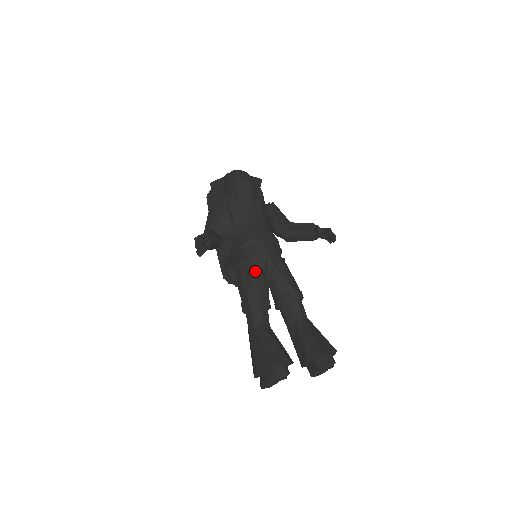
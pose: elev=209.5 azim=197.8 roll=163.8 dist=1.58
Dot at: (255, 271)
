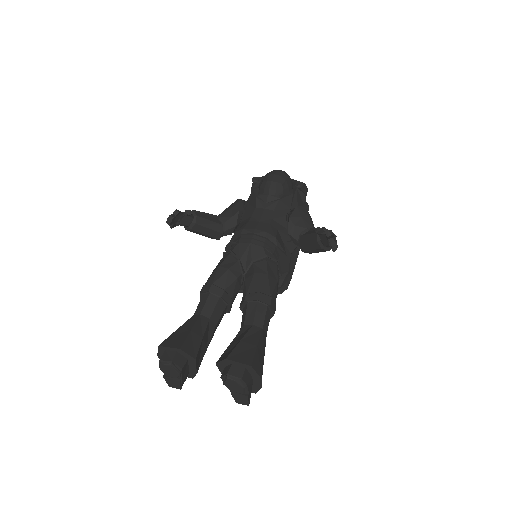
Dot at: (228, 260)
